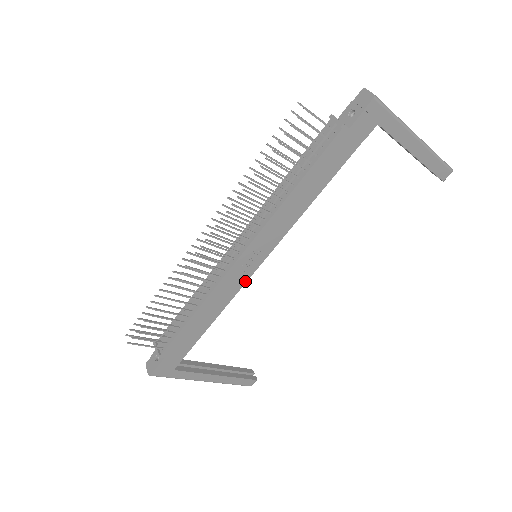
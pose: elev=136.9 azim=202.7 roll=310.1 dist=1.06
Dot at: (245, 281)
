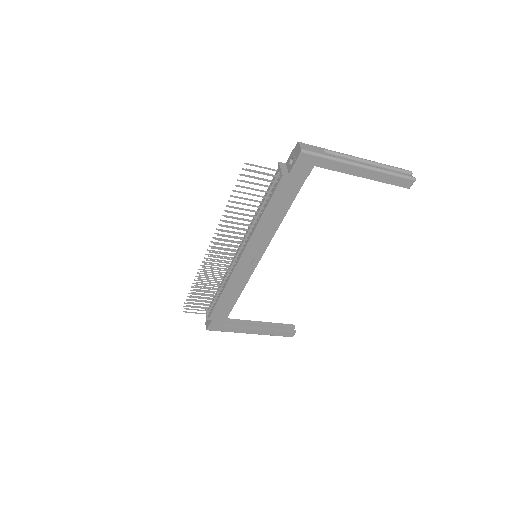
Dot at: (251, 273)
